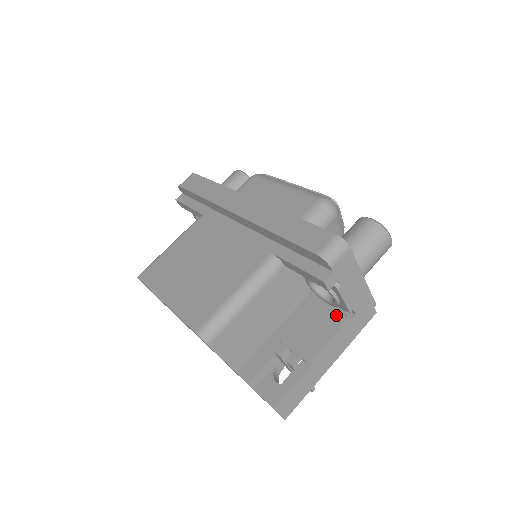
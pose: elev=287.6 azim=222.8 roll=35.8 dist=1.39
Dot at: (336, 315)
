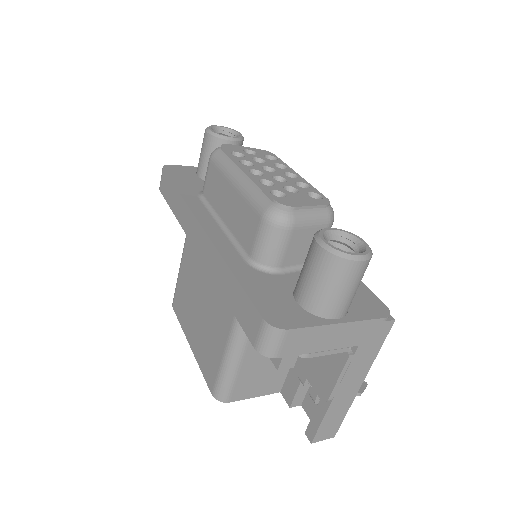
Dot at: occluded
